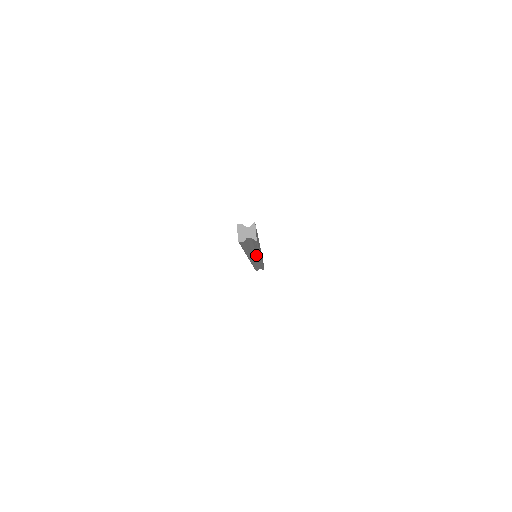
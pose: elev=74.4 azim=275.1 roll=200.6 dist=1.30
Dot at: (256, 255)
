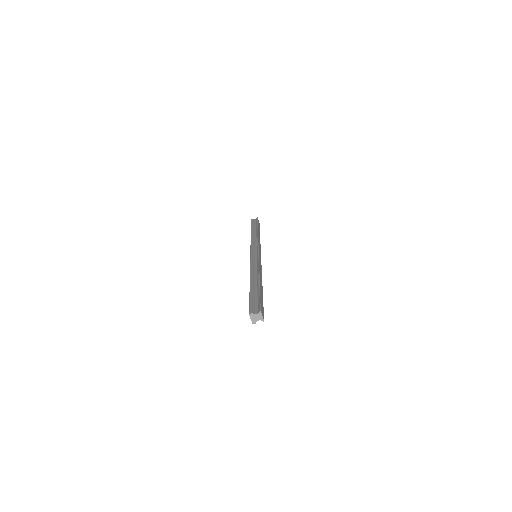
Dot at: occluded
